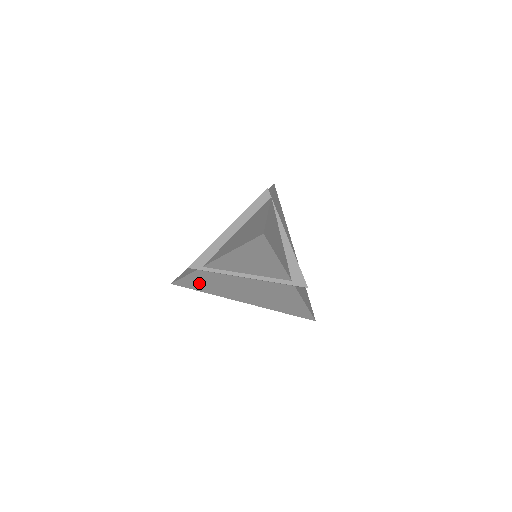
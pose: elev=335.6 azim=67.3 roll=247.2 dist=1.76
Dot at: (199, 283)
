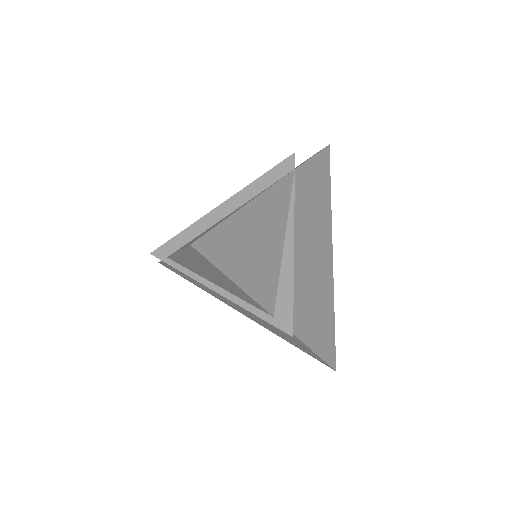
Dot at: (181, 273)
